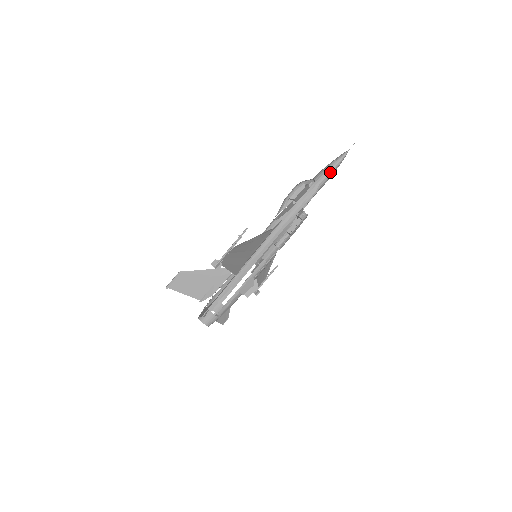
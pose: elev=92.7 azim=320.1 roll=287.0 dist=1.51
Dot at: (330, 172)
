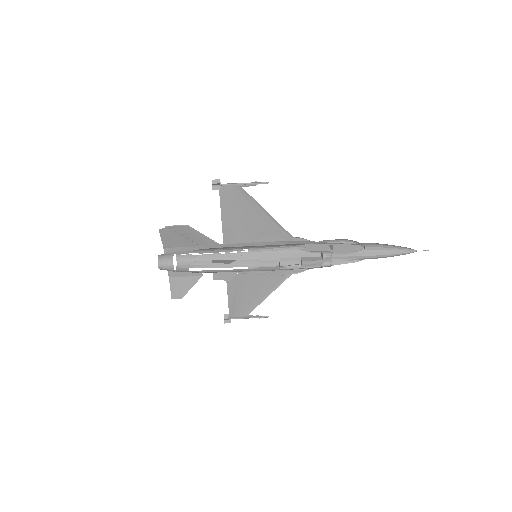
Dot at: (385, 256)
